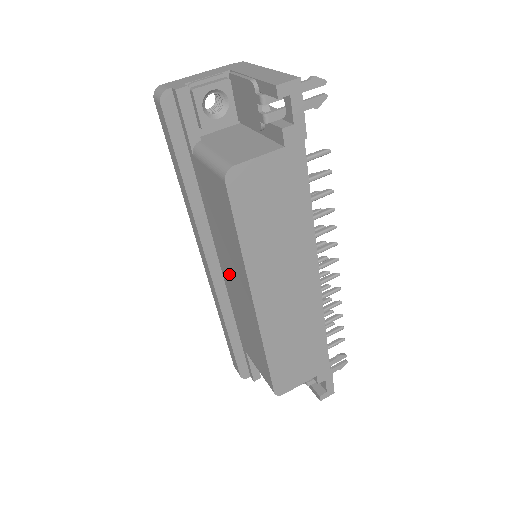
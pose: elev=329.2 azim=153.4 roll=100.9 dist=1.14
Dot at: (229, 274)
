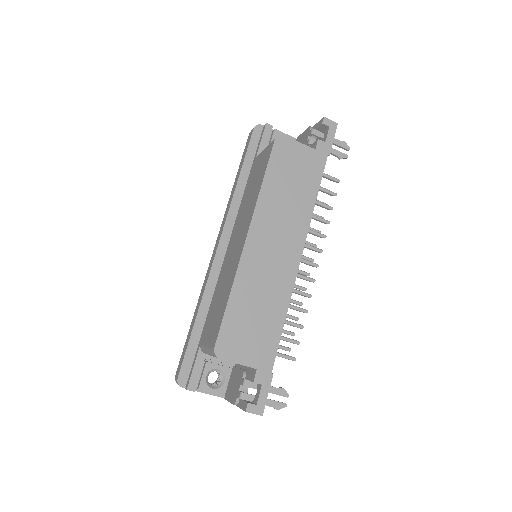
Dot at: (234, 242)
